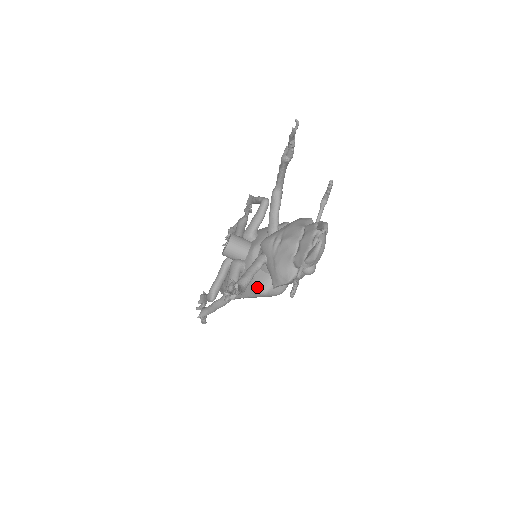
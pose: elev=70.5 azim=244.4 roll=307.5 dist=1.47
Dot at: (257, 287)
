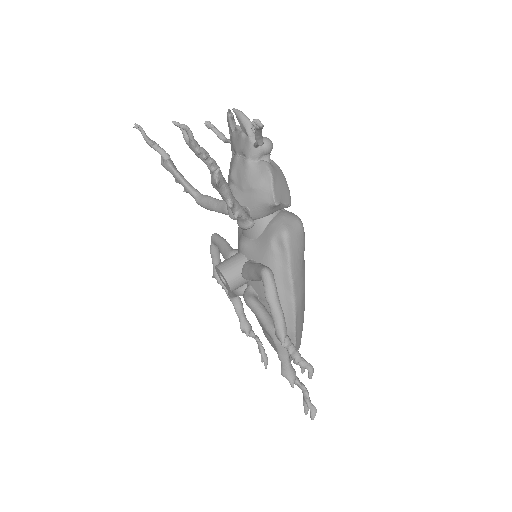
Dot at: (276, 241)
